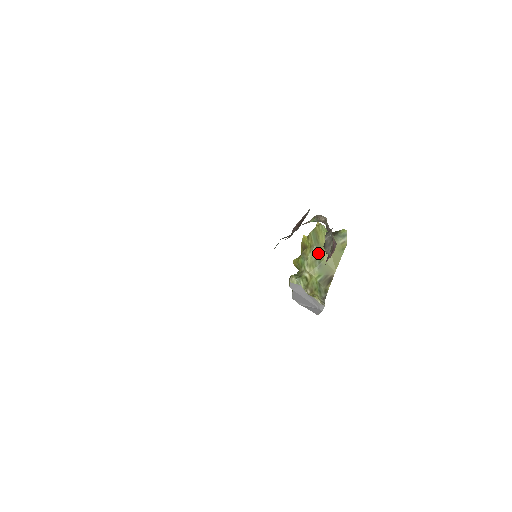
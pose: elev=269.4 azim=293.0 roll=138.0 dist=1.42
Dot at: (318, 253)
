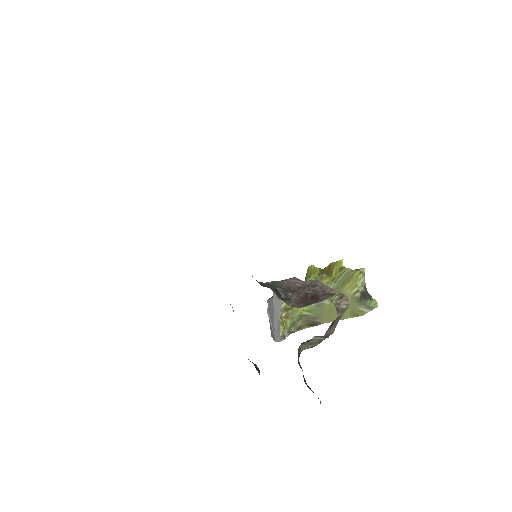
Dot at: occluded
